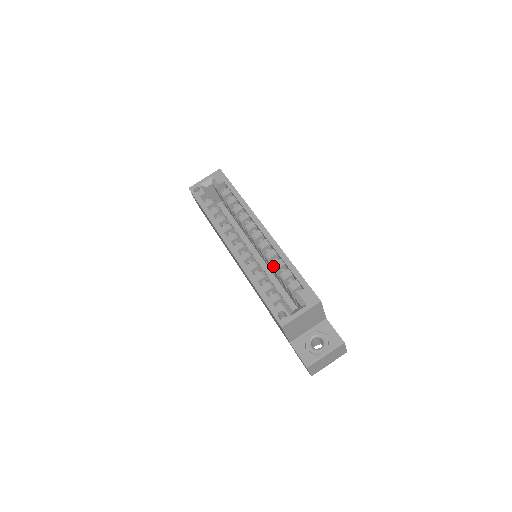
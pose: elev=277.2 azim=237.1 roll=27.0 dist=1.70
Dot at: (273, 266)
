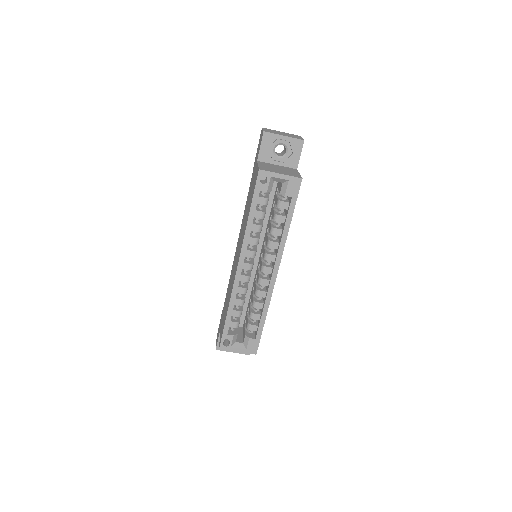
Dot at: (254, 303)
